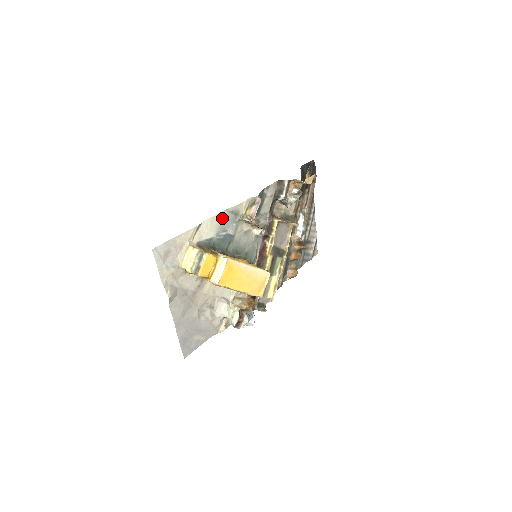
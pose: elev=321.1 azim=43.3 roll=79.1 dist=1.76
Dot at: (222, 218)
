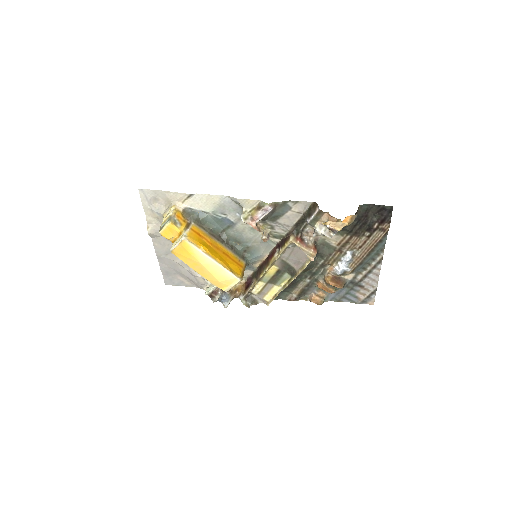
Dot at: (222, 201)
